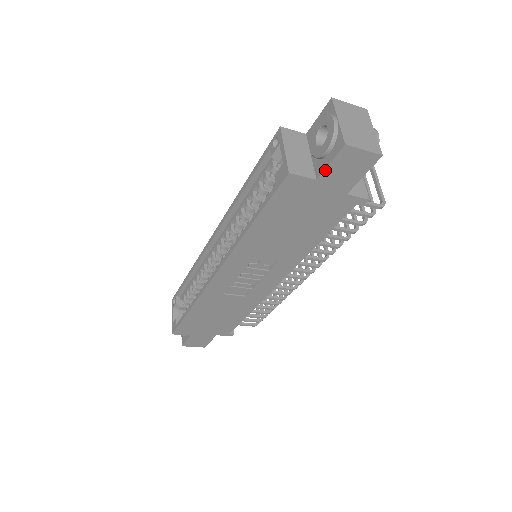
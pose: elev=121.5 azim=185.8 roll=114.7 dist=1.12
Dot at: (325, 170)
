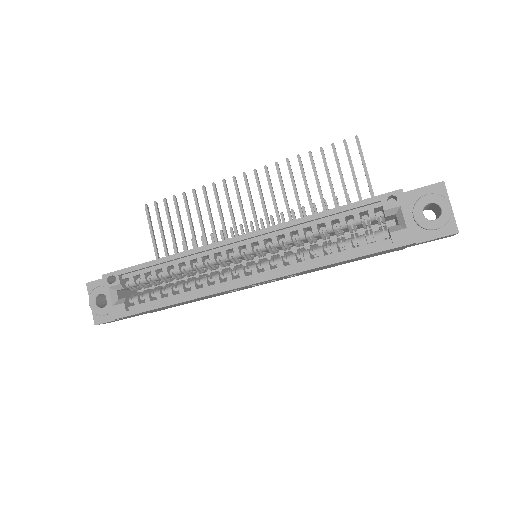
Dot at: occluded
